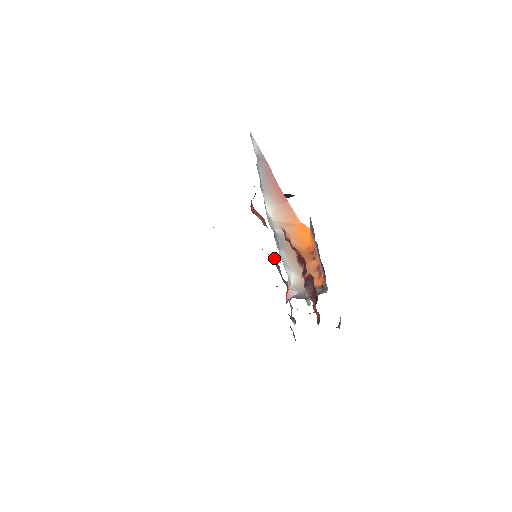
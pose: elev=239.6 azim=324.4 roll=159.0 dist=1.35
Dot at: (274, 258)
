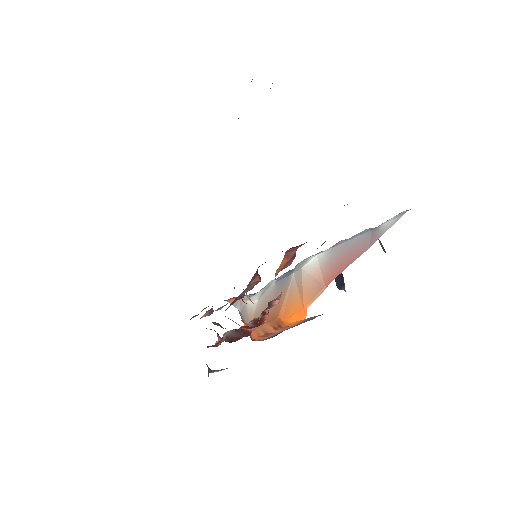
Dot at: (257, 282)
